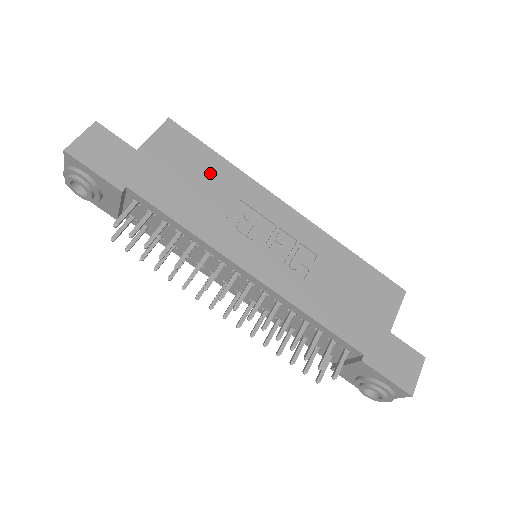
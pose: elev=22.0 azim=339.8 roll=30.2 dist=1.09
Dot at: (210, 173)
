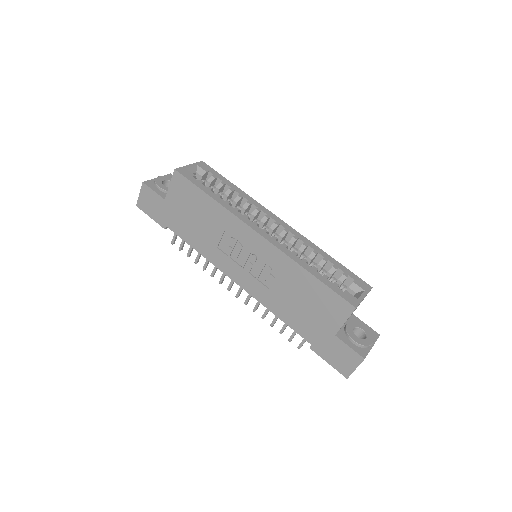
Dot at: (204, 211)
